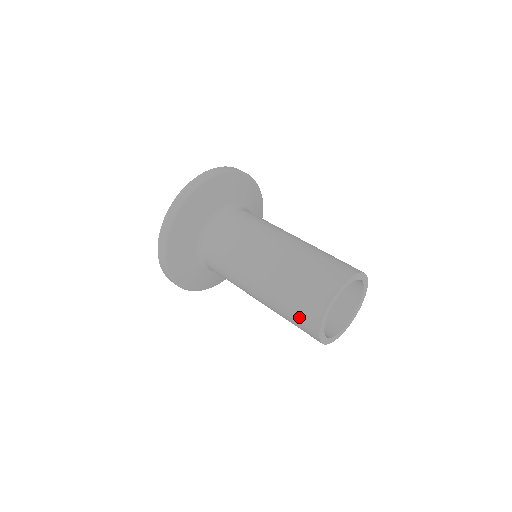
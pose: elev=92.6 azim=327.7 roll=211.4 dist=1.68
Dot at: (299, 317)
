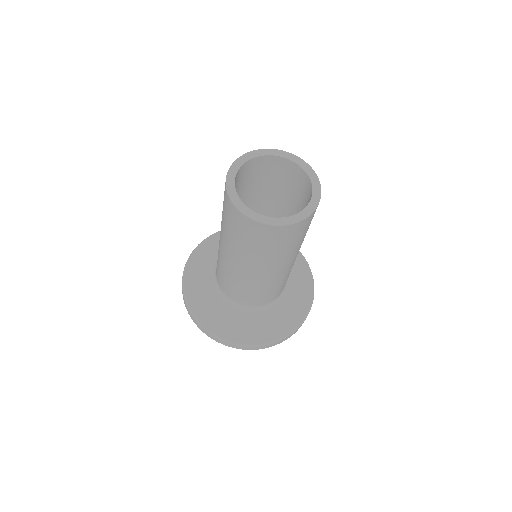
Dot at: (247, 235)
